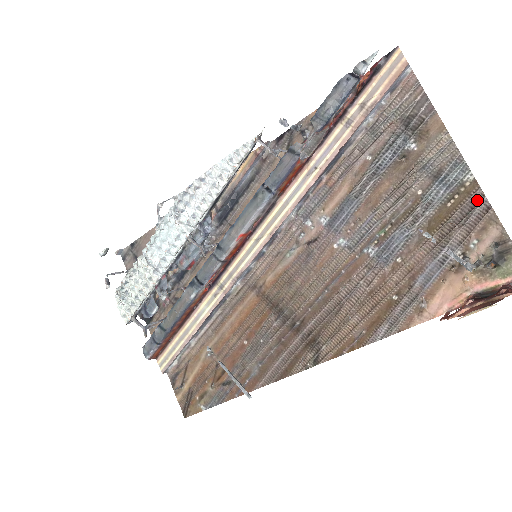
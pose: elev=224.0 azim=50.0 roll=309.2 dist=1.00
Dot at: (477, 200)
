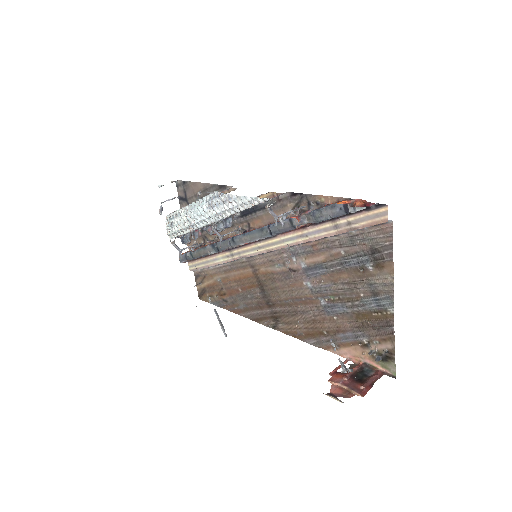
Dot at: (389, 325)
